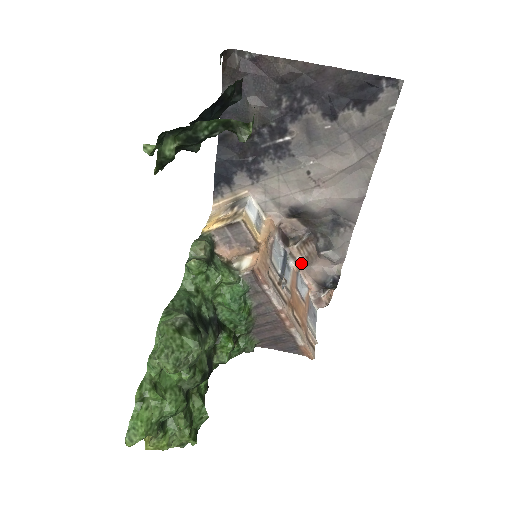
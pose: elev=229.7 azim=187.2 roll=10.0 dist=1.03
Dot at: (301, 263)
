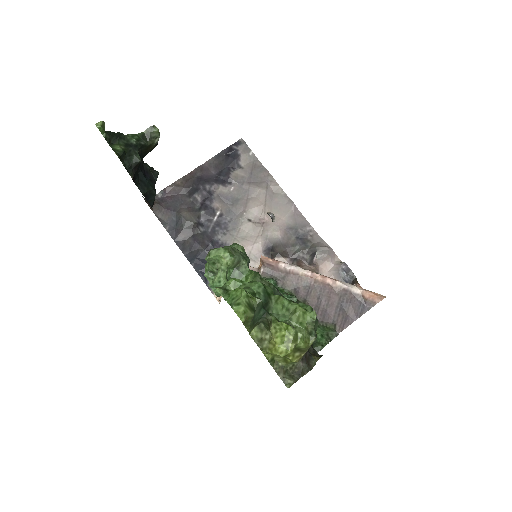
Dot at: occluded
